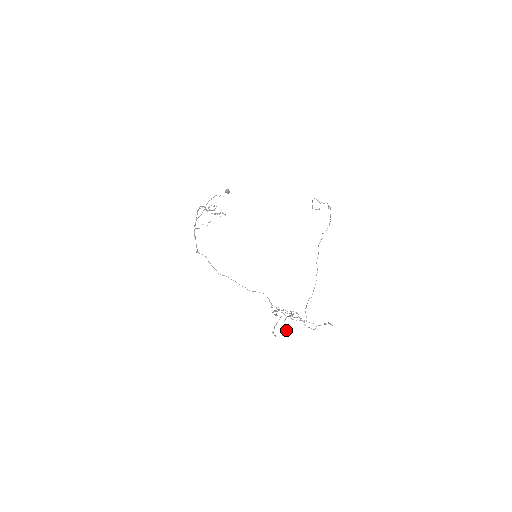
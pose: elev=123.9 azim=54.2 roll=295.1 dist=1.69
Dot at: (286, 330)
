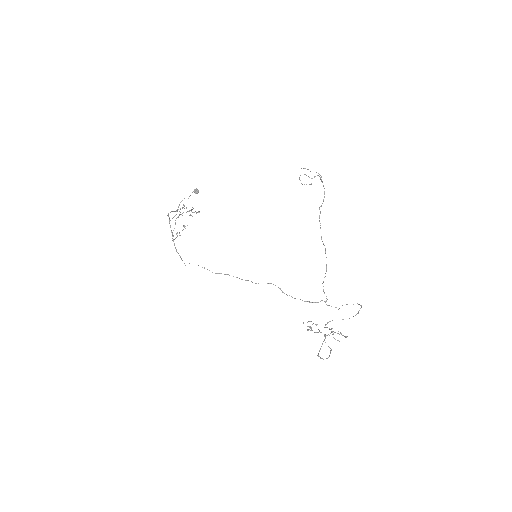
Dot at: (330, 348)
